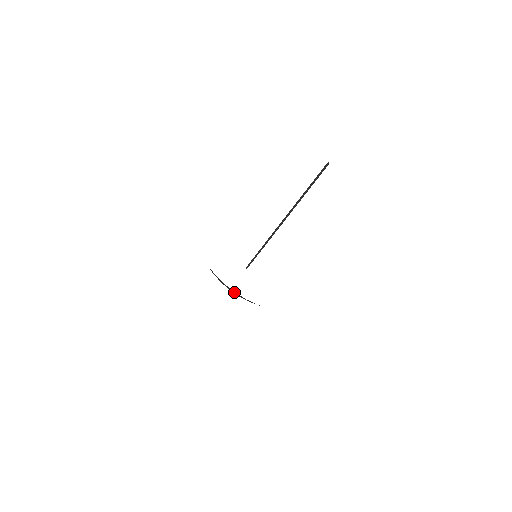
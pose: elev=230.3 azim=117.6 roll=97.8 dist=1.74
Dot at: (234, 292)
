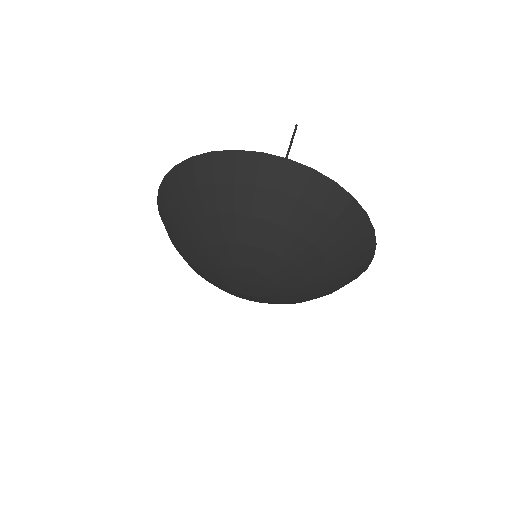
Dot at: (241, 164)
